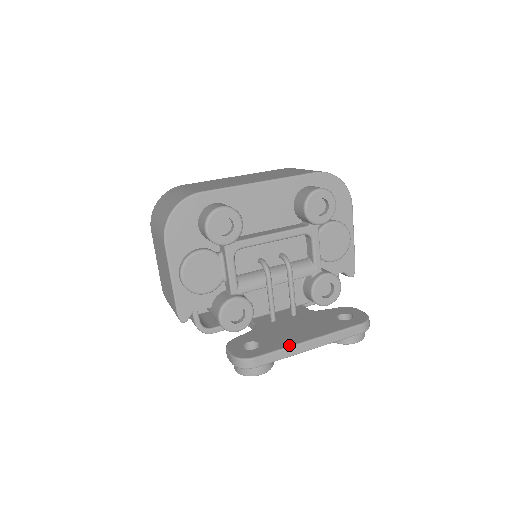
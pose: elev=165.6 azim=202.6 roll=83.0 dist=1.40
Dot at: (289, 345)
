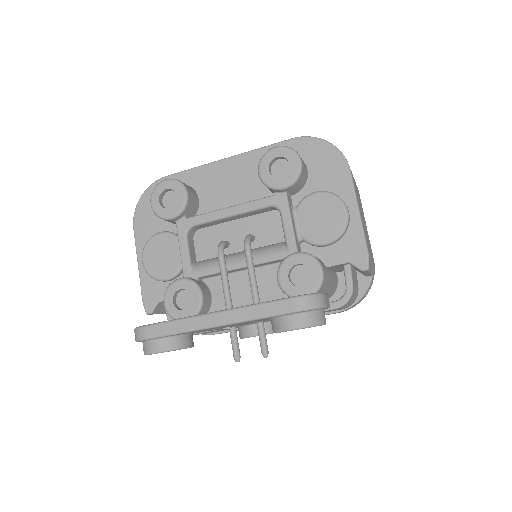
Dot at: occluded
